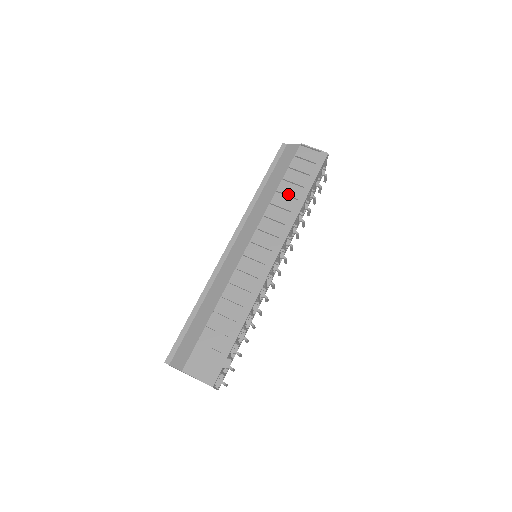
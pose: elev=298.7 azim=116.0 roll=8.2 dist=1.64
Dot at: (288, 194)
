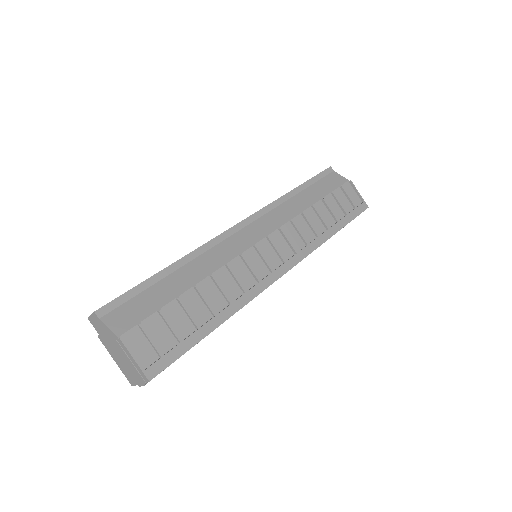
Dot at: (322, 217)
